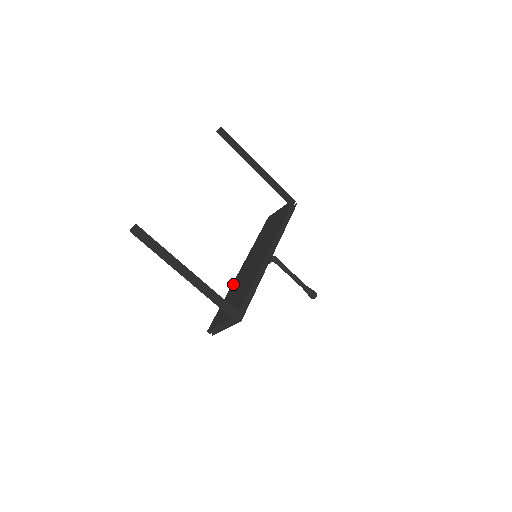
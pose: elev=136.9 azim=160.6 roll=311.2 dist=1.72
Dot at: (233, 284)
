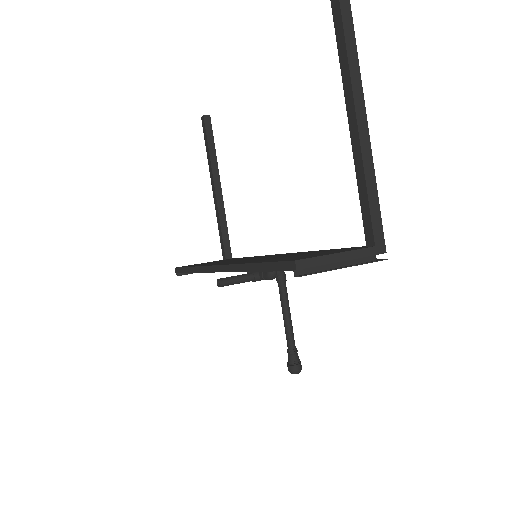
Dot at: occluded
